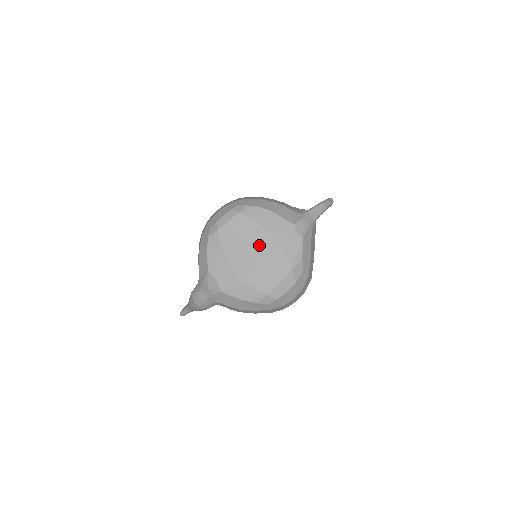
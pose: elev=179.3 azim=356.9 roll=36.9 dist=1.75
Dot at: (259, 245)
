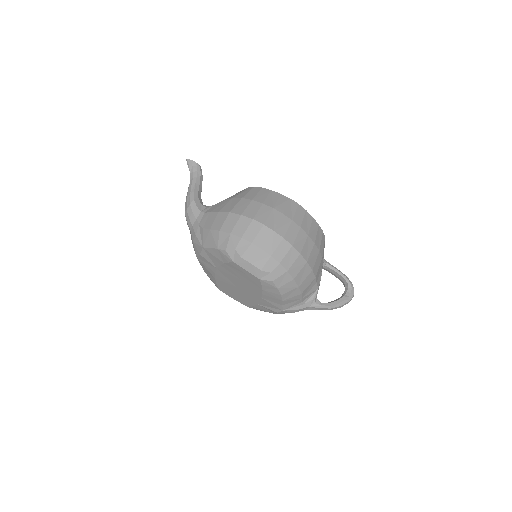
Dot at: (247, 290)
